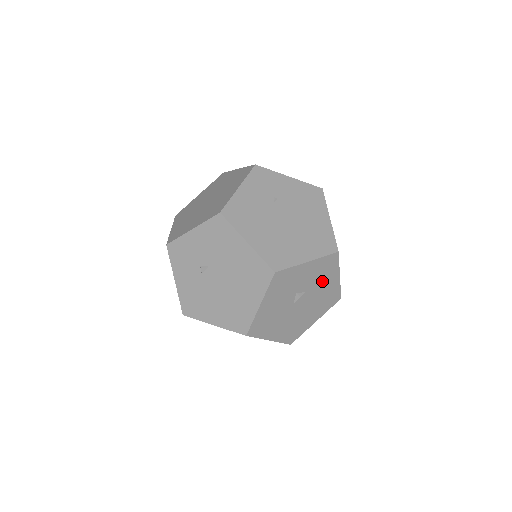
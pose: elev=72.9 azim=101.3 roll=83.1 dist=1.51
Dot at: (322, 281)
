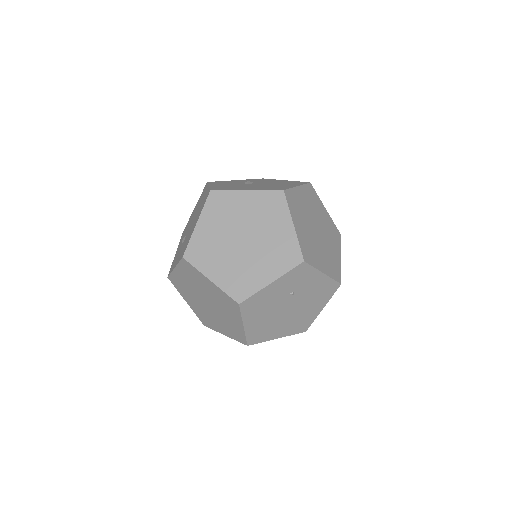
Dot at: occluded
